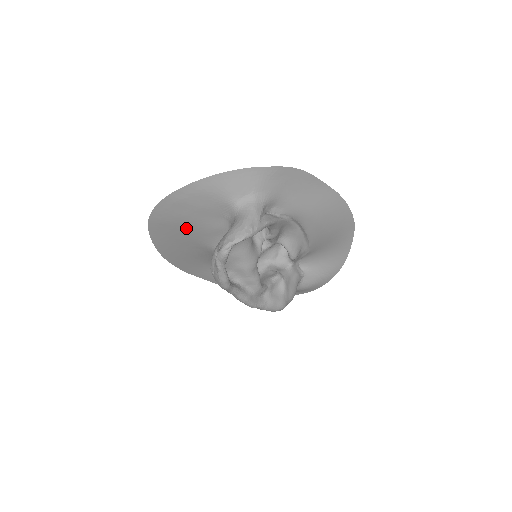
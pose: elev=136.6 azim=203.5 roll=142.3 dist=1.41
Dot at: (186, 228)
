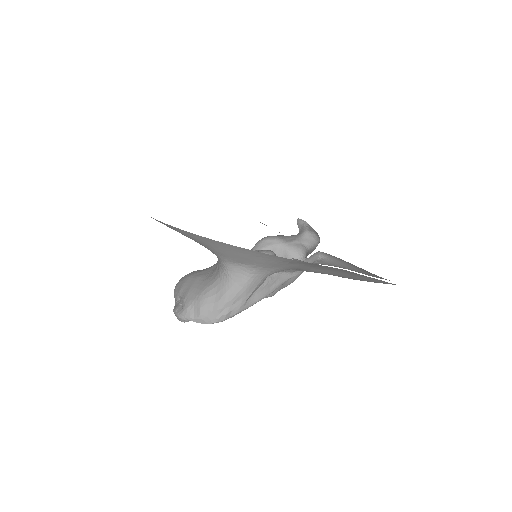
Dot at: occluded
